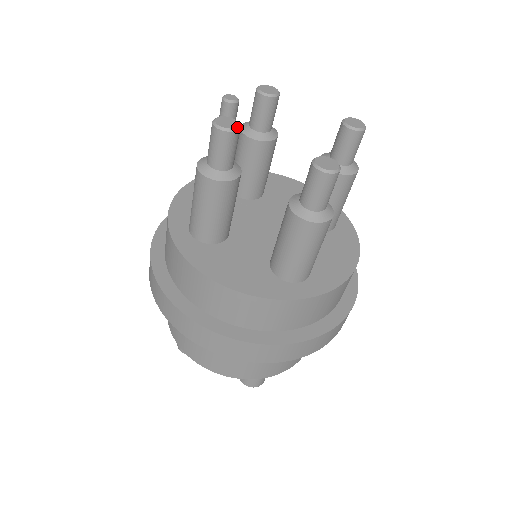
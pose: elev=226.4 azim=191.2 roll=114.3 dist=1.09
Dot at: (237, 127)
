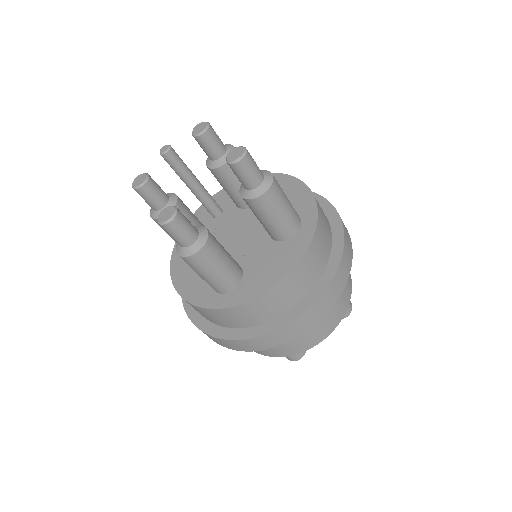
Dot at: (142, 184)
